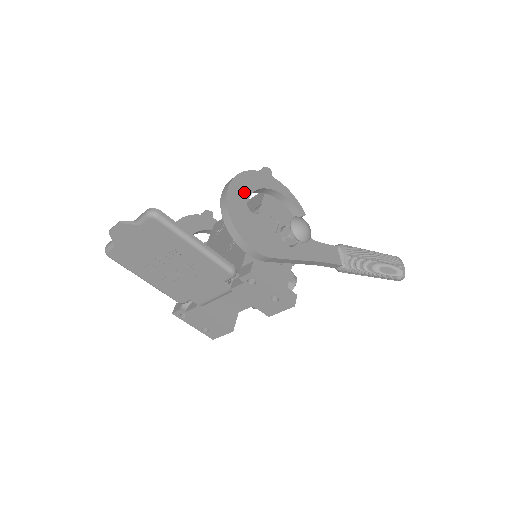
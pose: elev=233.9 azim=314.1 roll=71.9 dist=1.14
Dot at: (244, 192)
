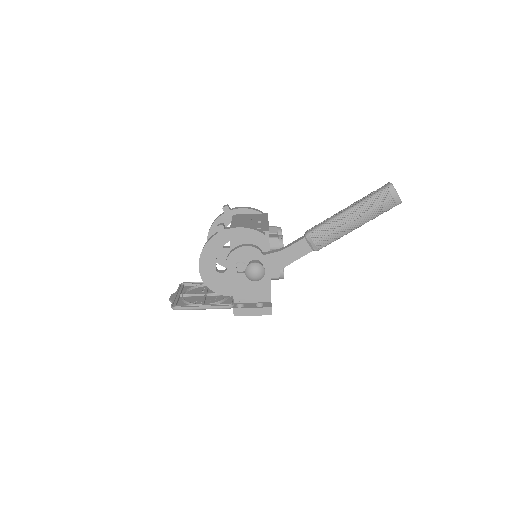
Dot at: (210, 263)
